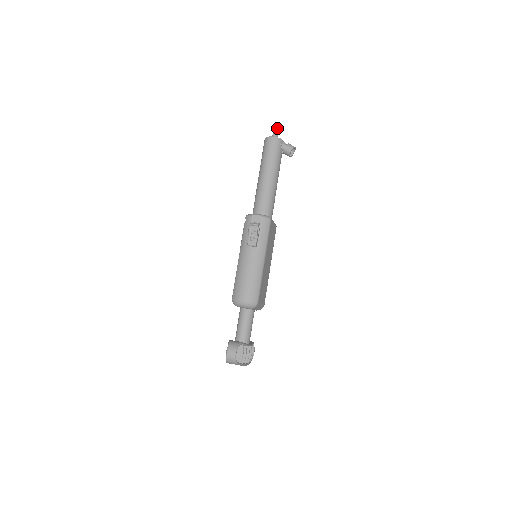
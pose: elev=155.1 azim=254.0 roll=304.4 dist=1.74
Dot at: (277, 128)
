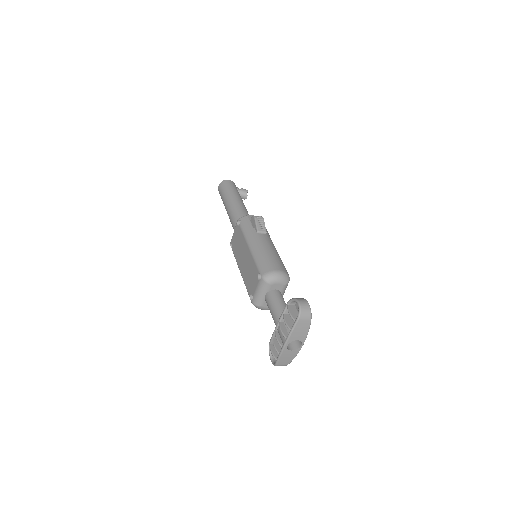
Dot at: occluded
